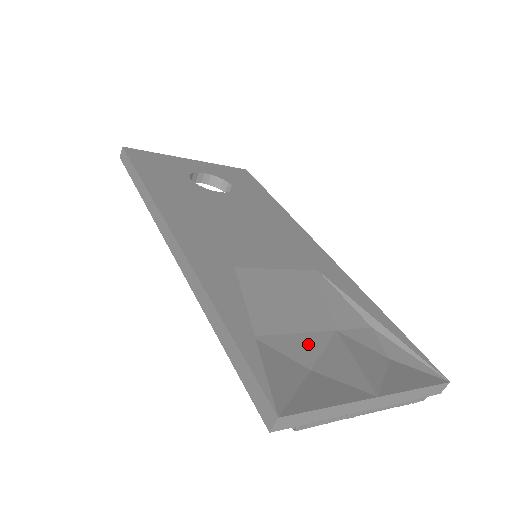
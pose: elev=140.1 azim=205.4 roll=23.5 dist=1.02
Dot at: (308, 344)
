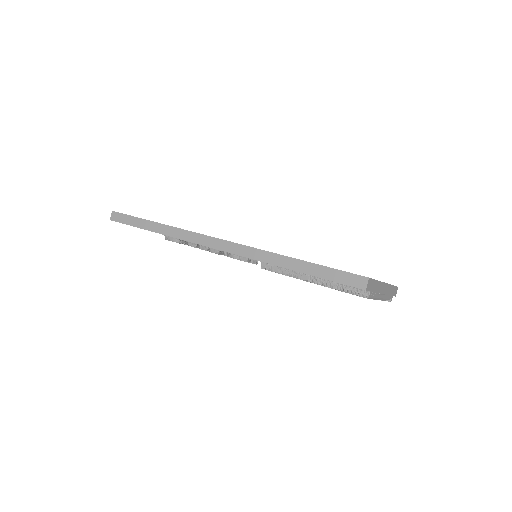
Dot at: occluded
